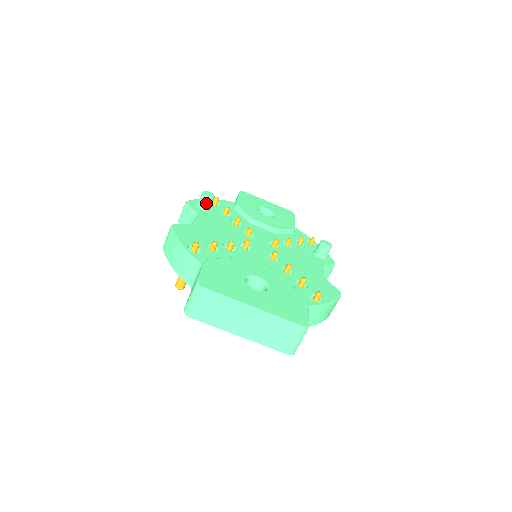
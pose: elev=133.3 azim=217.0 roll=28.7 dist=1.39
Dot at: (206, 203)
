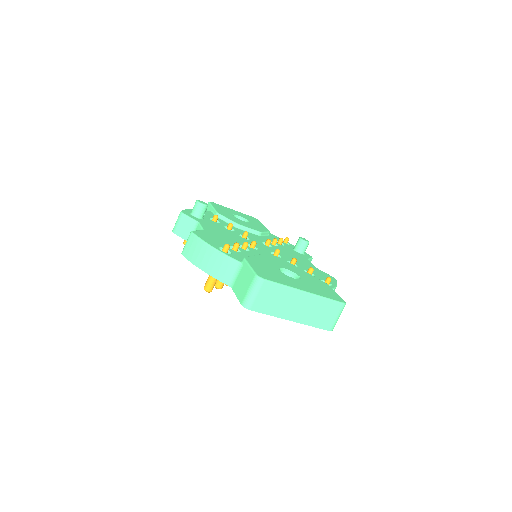
Dot at: (202, 211)
